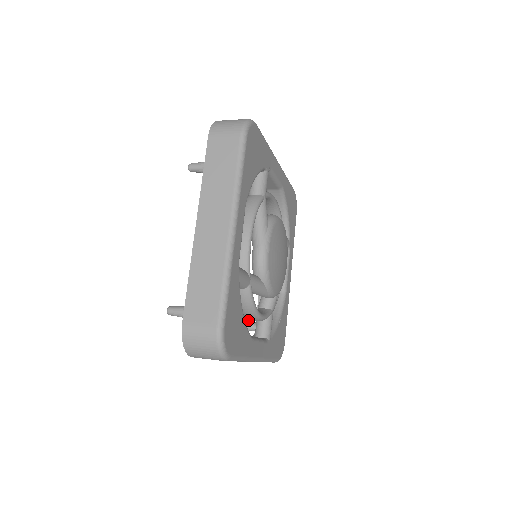
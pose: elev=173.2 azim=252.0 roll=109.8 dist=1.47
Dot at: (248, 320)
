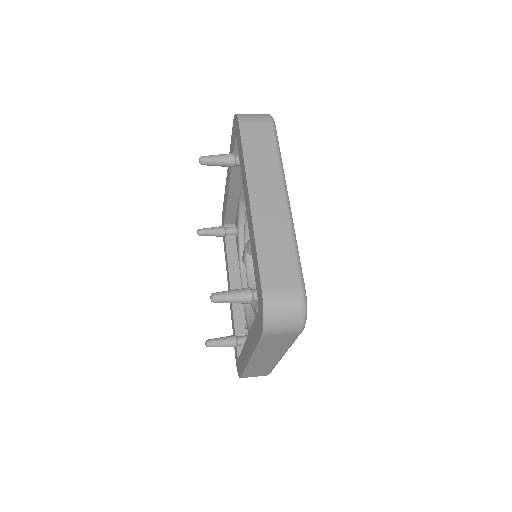
Dot at: (234, 335)
